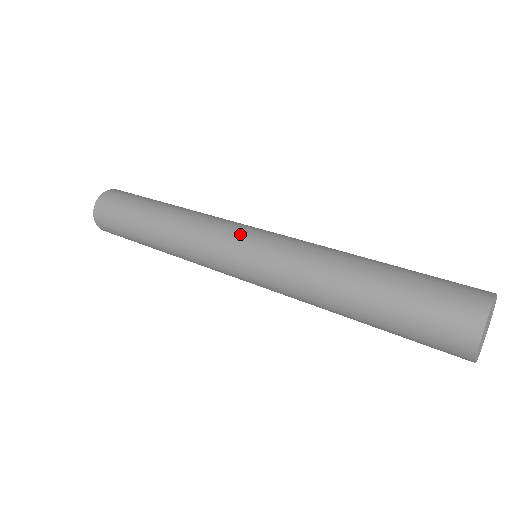
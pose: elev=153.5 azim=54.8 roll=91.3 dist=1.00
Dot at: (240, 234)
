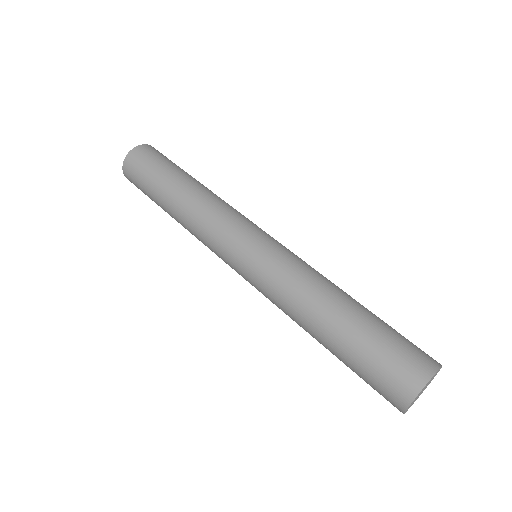
Dot at: (257, 230)
